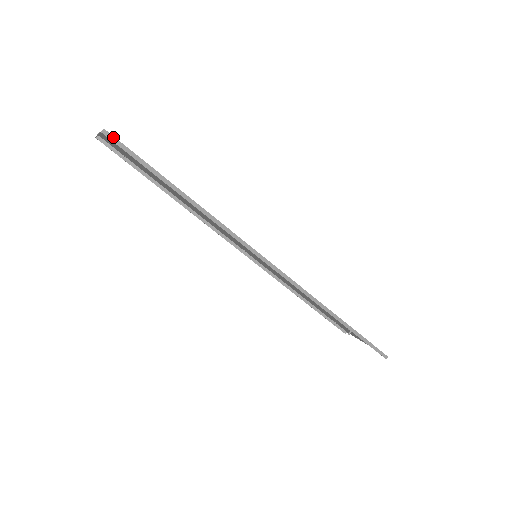
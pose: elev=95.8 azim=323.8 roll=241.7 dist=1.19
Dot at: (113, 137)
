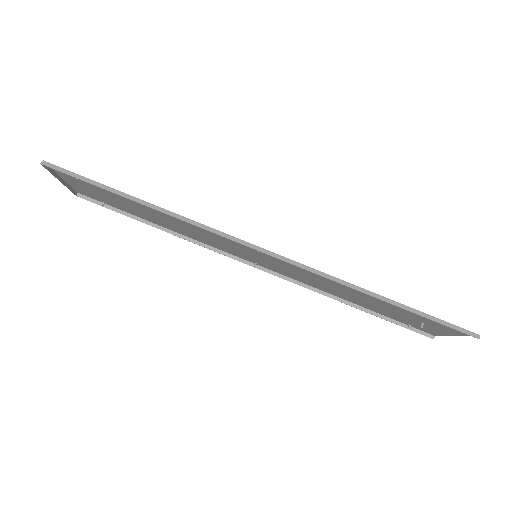
Dot at: (53, 165)
